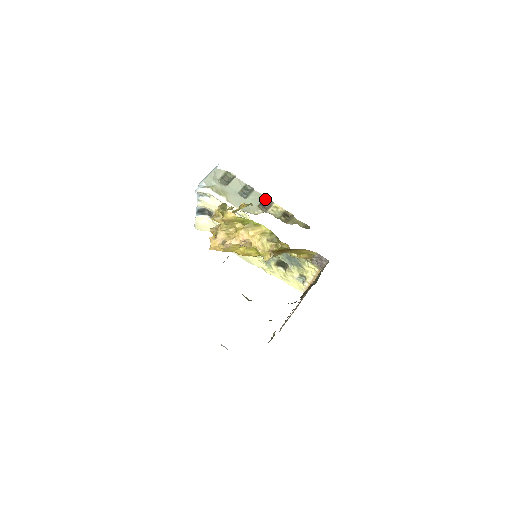
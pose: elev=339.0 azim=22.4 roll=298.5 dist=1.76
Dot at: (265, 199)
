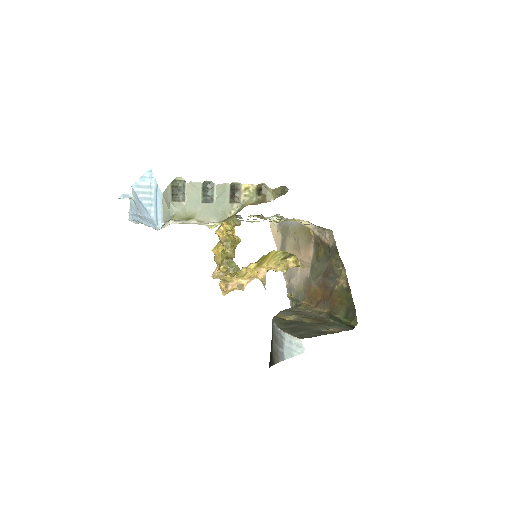
Dot at: (231, 187)
